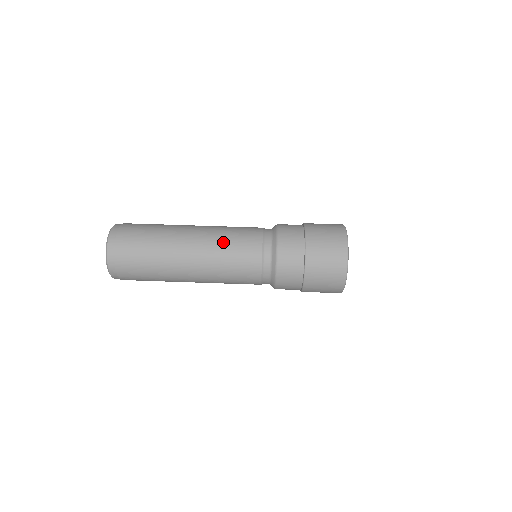
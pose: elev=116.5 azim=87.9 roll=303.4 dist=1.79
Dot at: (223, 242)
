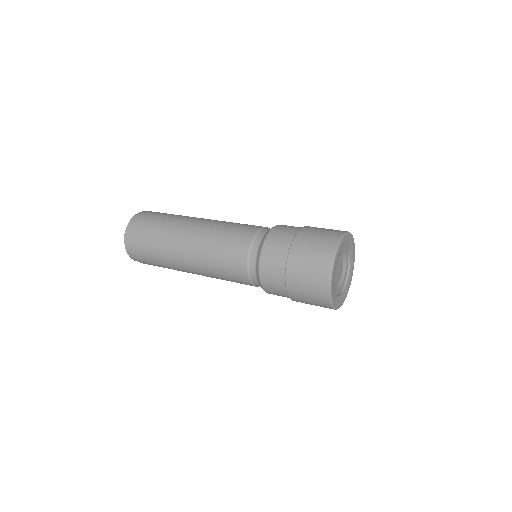
Dot at: (227, 223)
